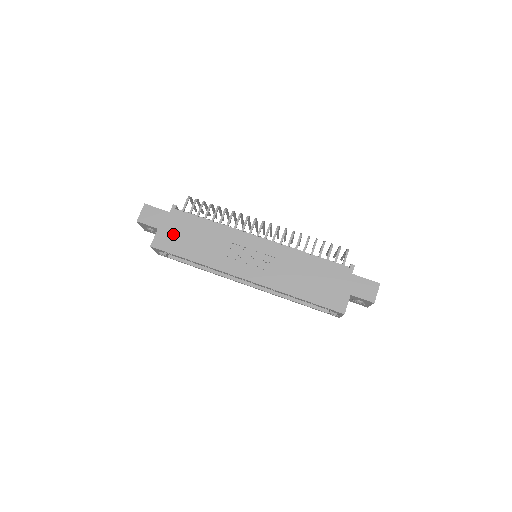
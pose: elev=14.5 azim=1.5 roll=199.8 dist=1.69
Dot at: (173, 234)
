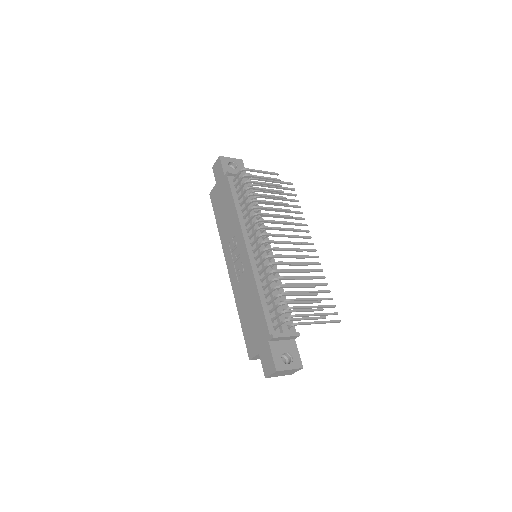
Dot at: (219, 195)
